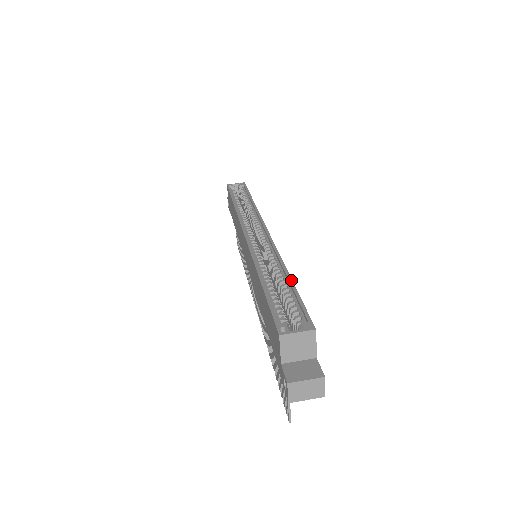
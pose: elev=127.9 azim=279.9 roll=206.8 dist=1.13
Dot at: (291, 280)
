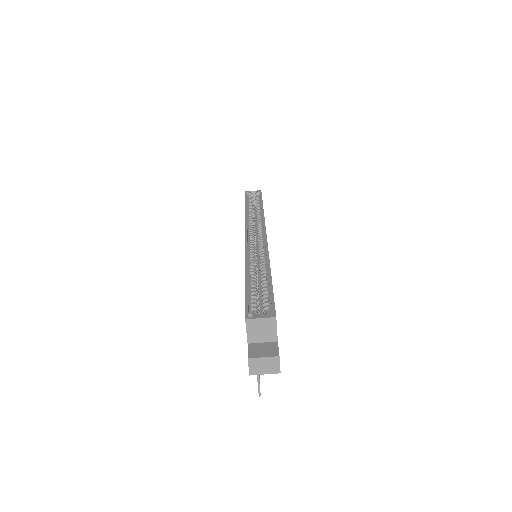
Dot at: (270, 277)
